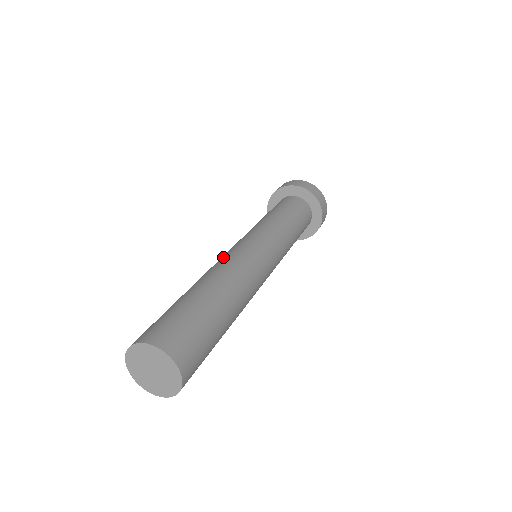
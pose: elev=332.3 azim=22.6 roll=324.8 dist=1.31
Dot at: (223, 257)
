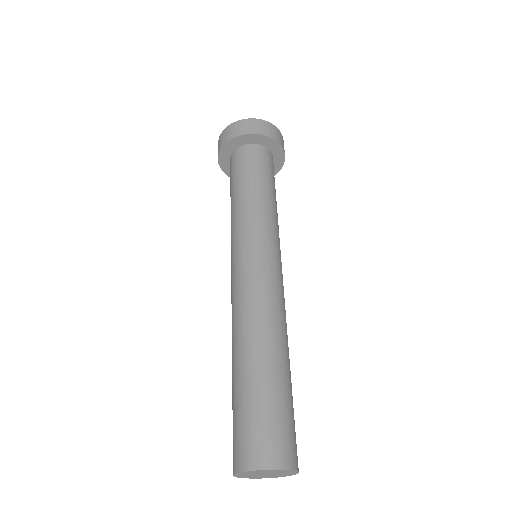
Dot at: (263, 290)
